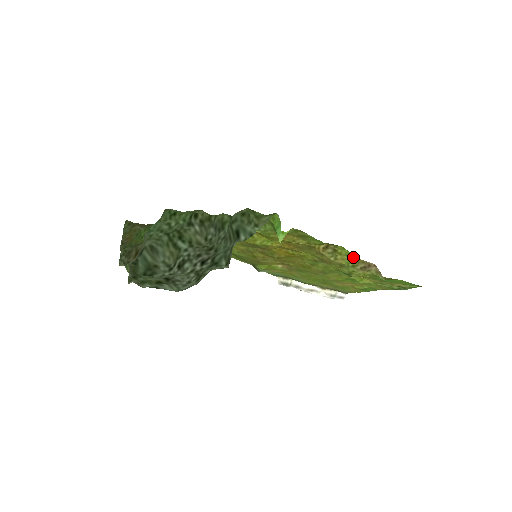
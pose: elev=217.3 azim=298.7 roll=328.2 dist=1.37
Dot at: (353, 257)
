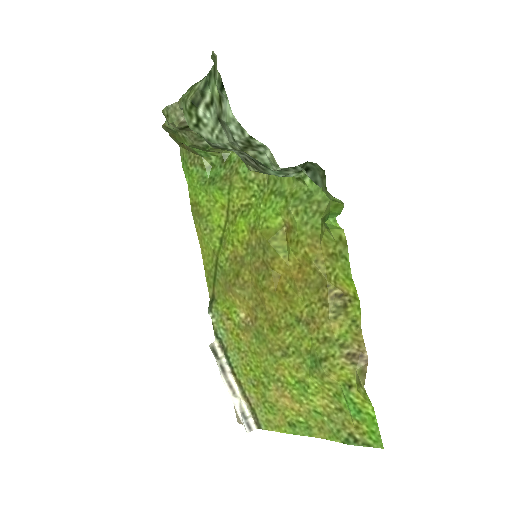
Dot at: (358, 326)
